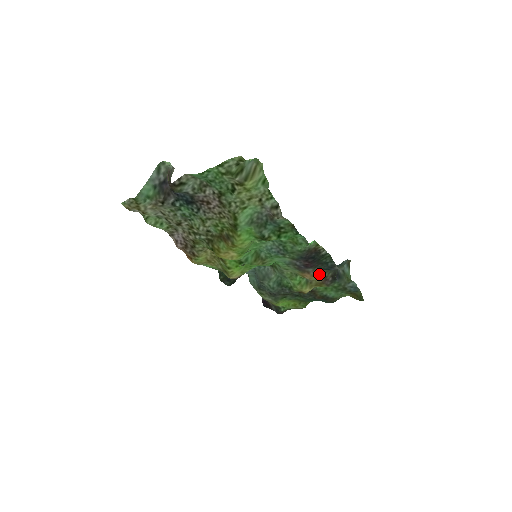
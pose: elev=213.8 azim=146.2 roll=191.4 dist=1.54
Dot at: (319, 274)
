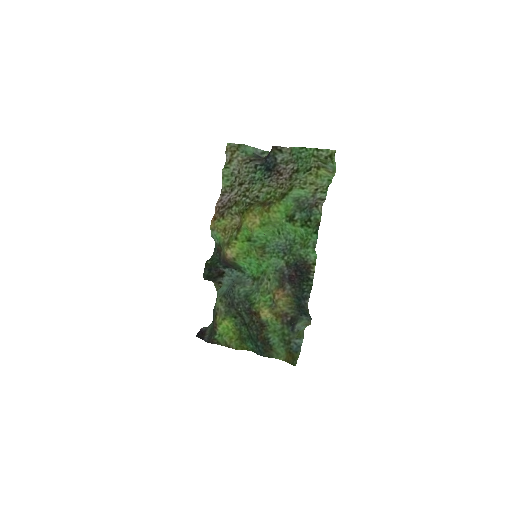
Dot at: (288, 302)
